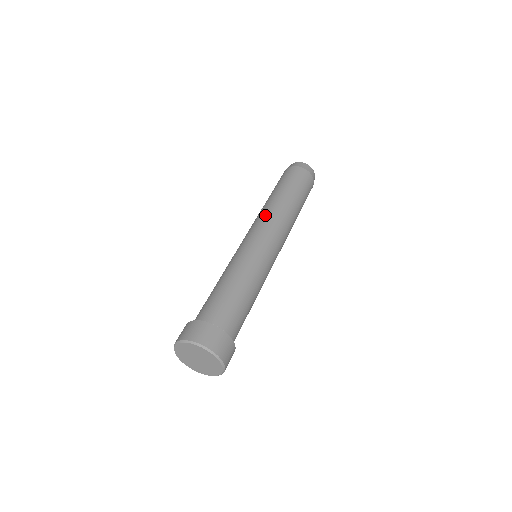
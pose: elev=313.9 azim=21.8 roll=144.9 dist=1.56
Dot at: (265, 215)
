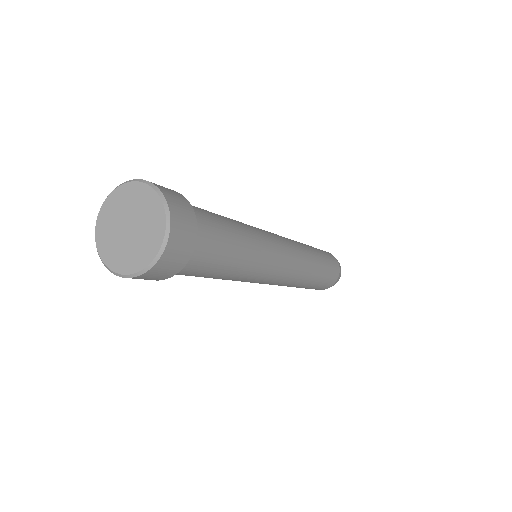
Dot at: occluded
